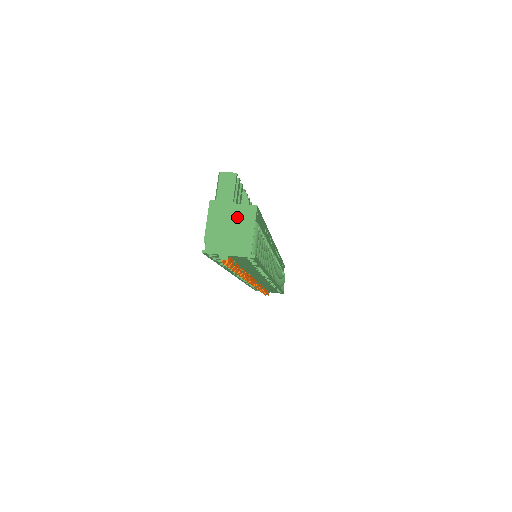
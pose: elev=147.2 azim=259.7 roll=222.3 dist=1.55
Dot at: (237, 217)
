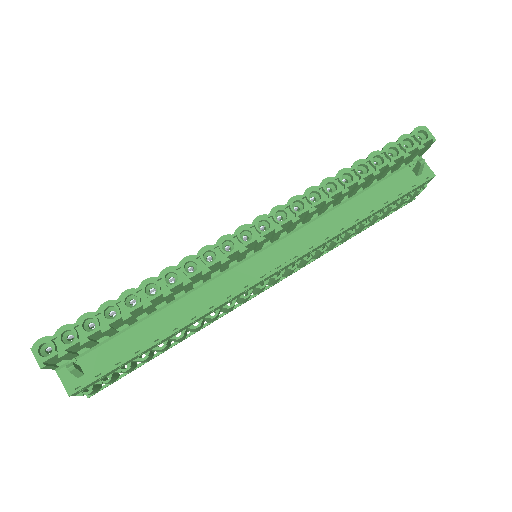
Dot at: occluded
